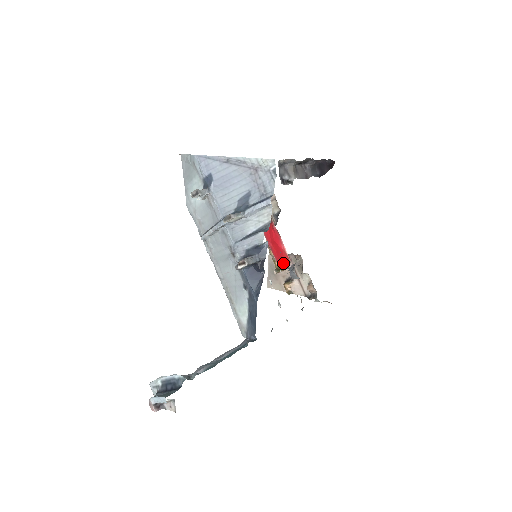
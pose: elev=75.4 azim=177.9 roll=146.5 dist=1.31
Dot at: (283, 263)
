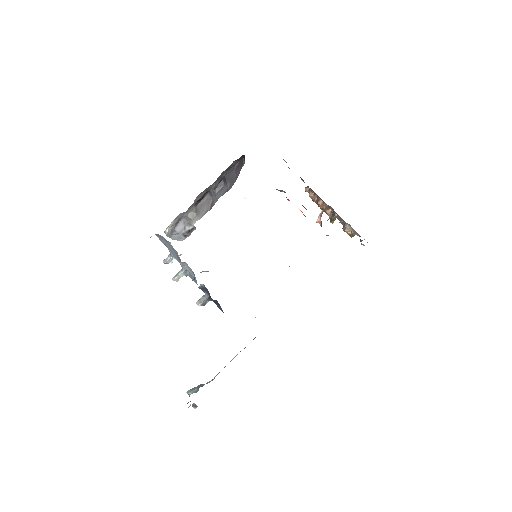
Dot at: occluded
